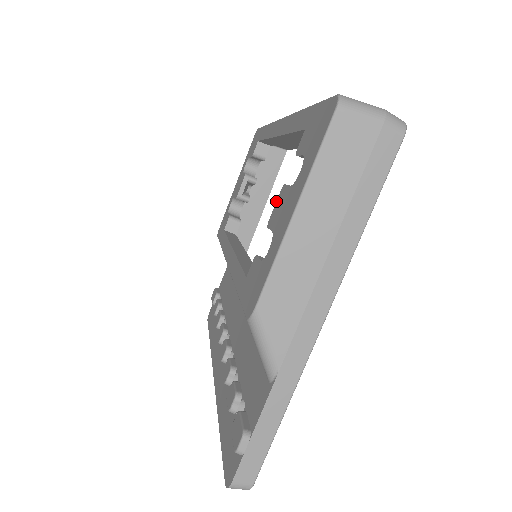
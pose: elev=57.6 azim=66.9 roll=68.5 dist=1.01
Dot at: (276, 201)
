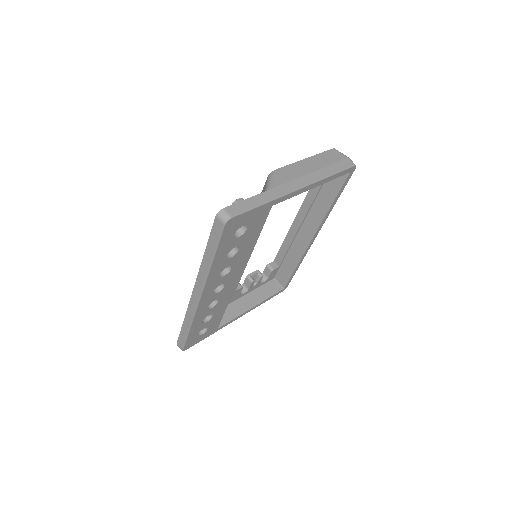
Dot at: occluded
